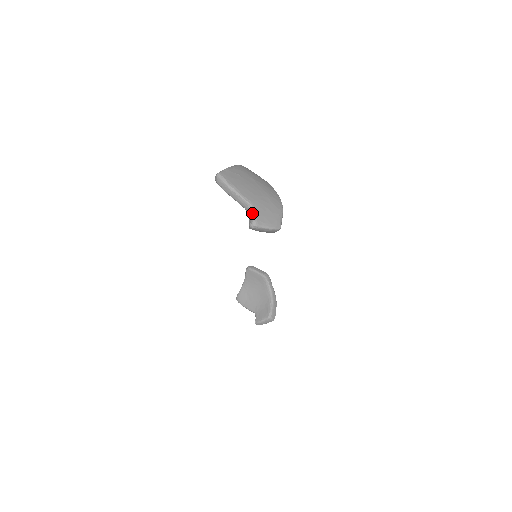
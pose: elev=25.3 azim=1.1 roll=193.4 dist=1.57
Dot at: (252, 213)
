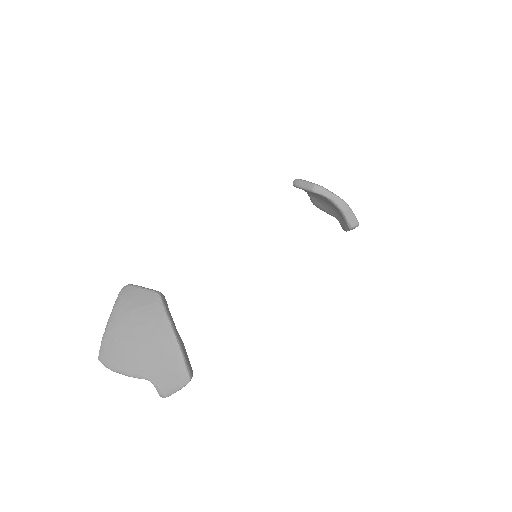
Dot at: (153, 384)
